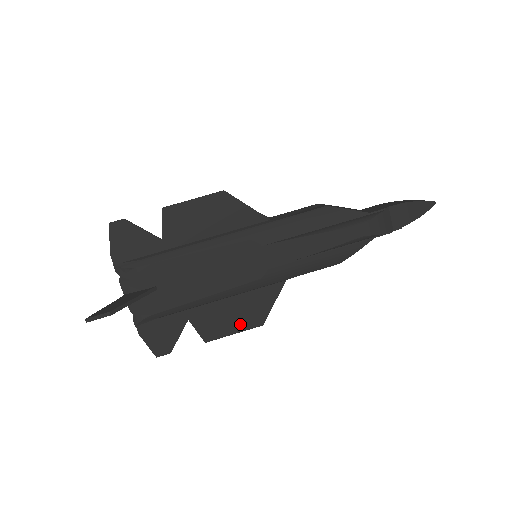
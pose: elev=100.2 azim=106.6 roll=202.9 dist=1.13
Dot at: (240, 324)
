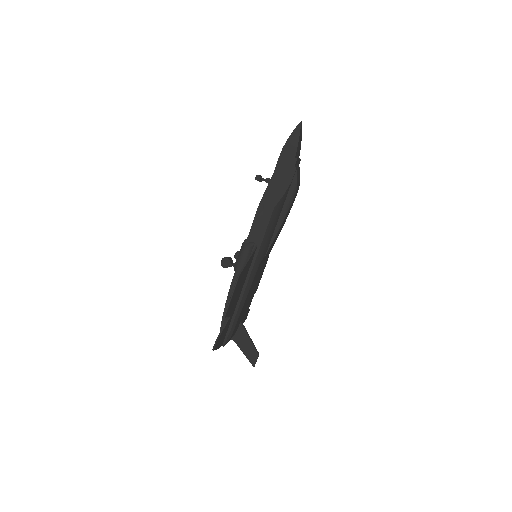
Dot at: (263, 270)
